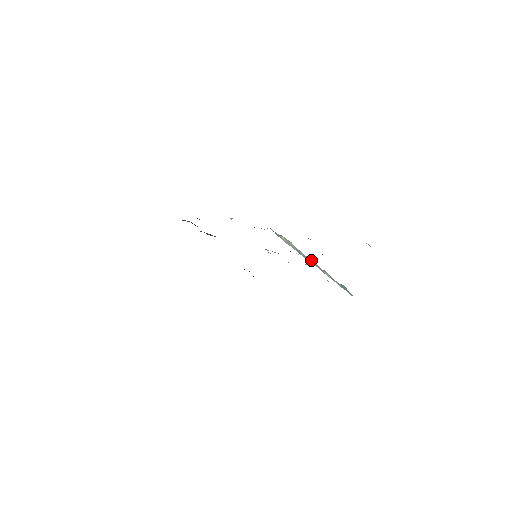
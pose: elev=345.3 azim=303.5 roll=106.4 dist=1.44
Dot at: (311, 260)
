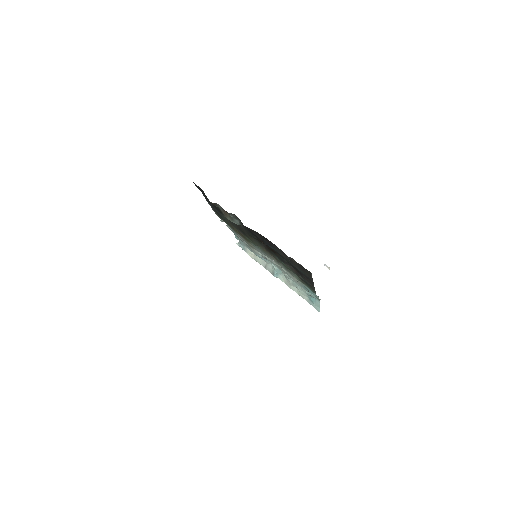
Dot at: (280, 275)
